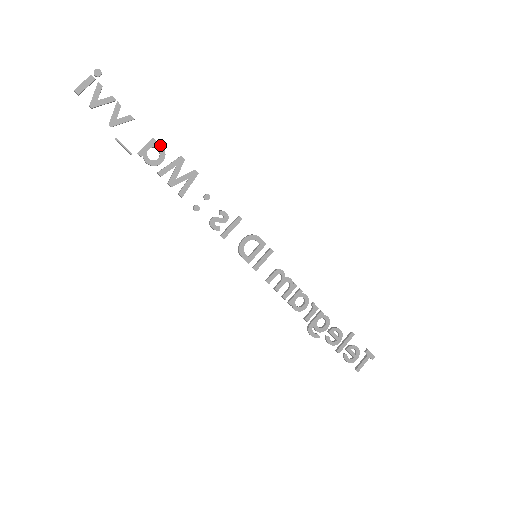
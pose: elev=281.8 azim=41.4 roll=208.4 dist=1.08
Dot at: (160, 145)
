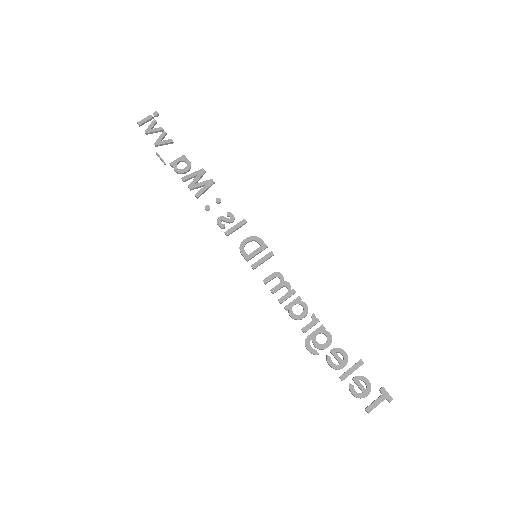
Dot at: (188, 160)
